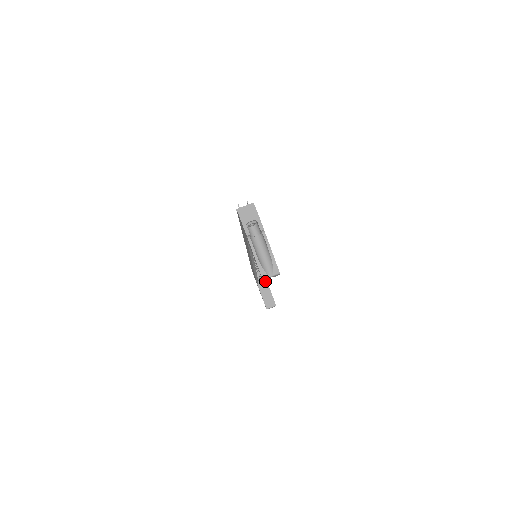
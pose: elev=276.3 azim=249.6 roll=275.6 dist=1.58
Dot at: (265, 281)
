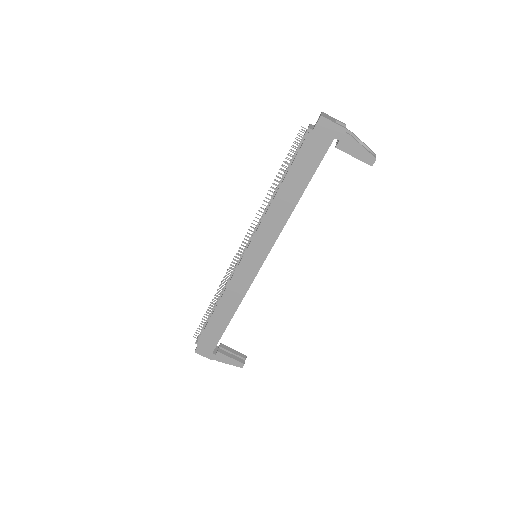
Dot at: occluded
